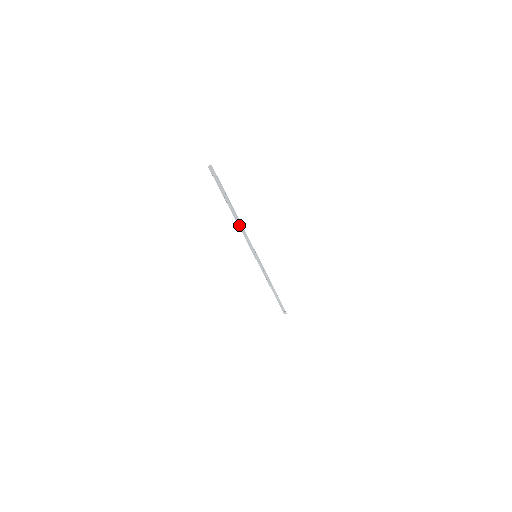
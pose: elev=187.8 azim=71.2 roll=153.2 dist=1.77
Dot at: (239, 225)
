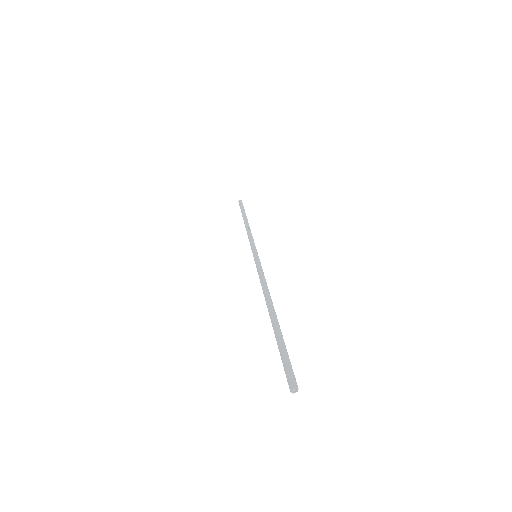
Dot at: (266, 296)
